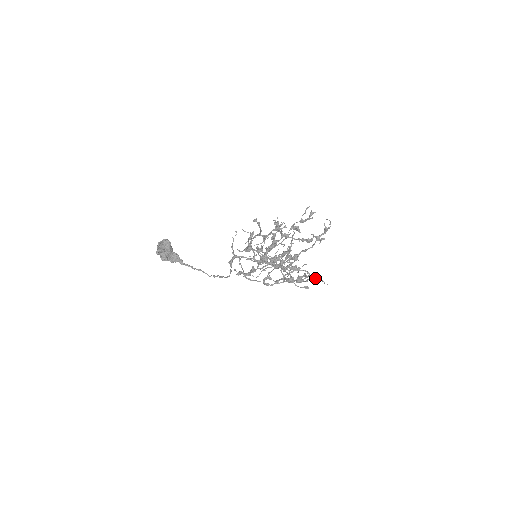
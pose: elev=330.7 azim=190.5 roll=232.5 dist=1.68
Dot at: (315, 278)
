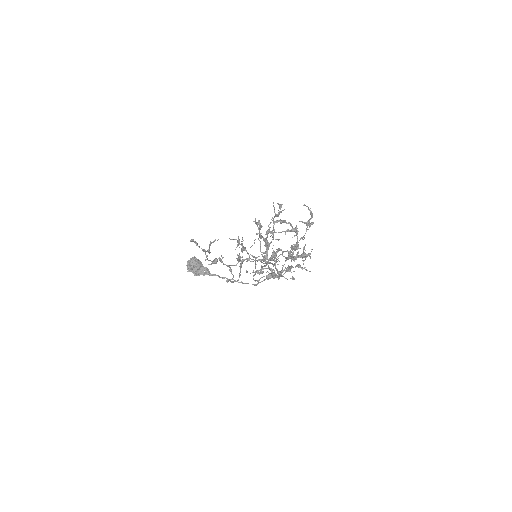
Dot at: occluded
